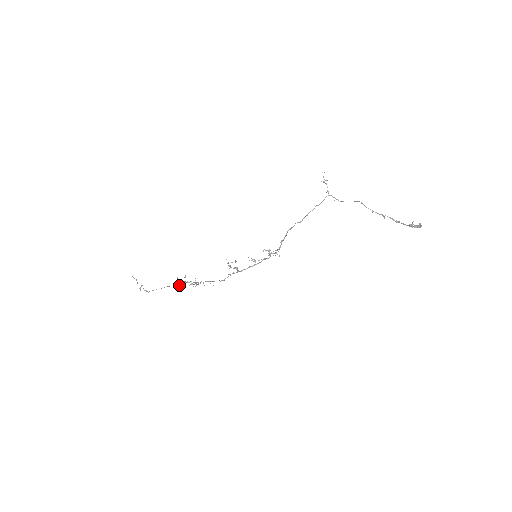
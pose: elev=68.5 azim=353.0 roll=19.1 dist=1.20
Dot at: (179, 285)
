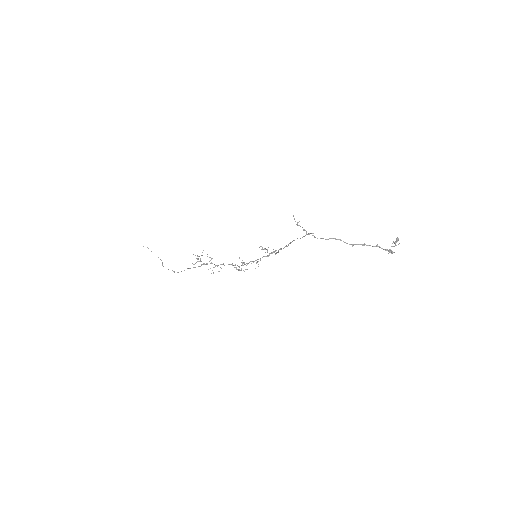
Dot at: occluded
